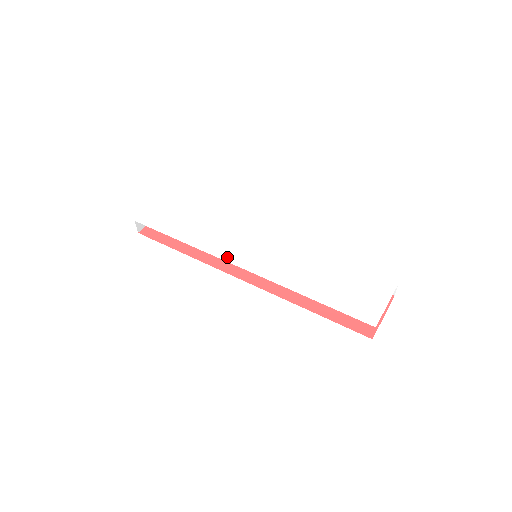
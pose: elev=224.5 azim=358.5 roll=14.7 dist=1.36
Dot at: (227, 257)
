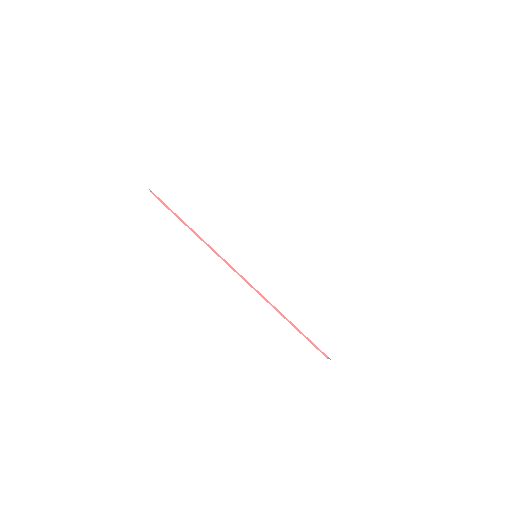
Dot at: (230, 258)
